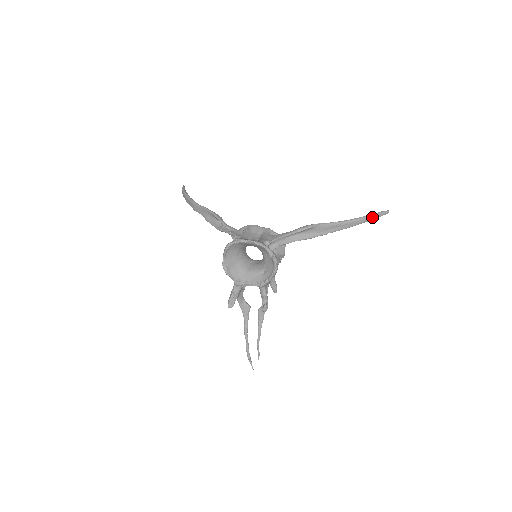
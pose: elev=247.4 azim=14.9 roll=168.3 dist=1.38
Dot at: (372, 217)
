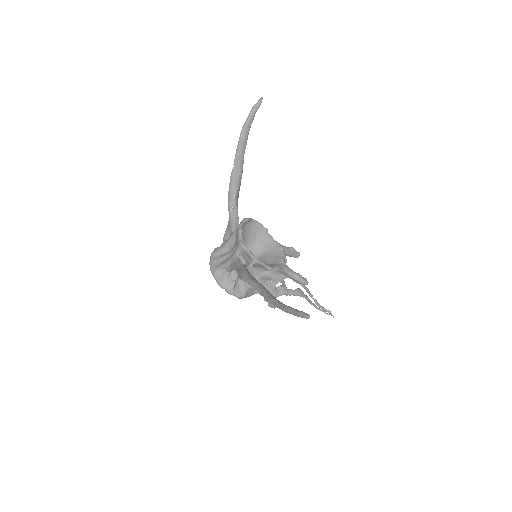
Dot at: (286, 311)
